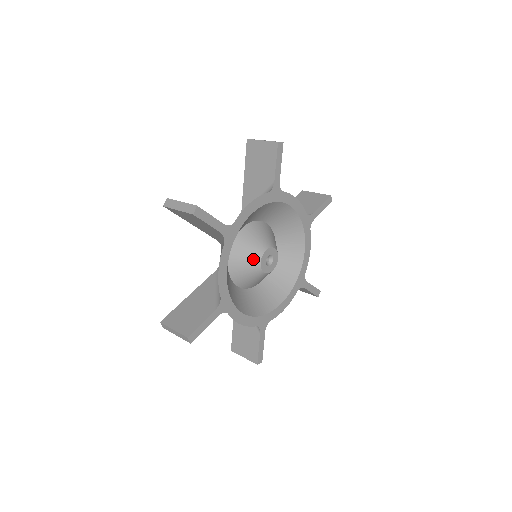
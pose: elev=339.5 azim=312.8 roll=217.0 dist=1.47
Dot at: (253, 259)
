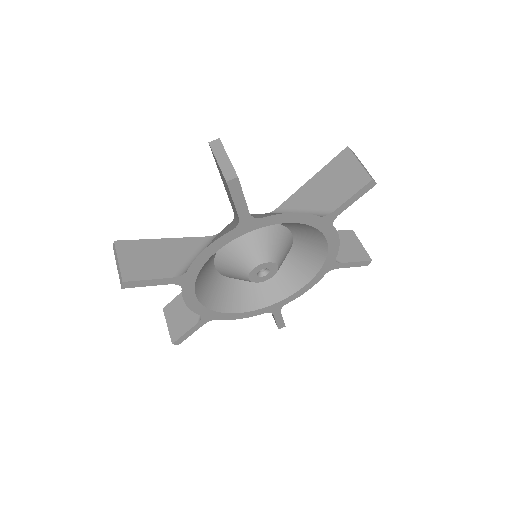
Dot at: (250, 260)
